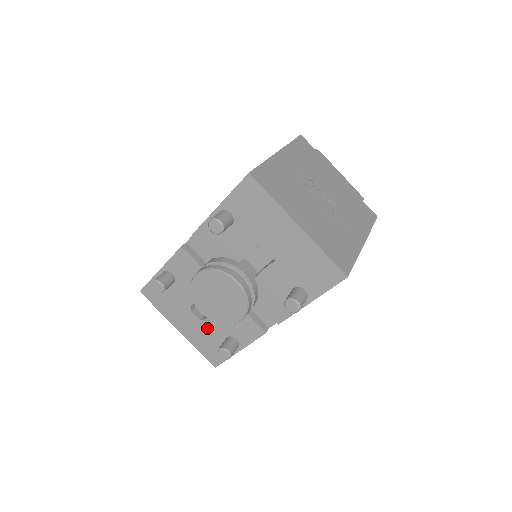
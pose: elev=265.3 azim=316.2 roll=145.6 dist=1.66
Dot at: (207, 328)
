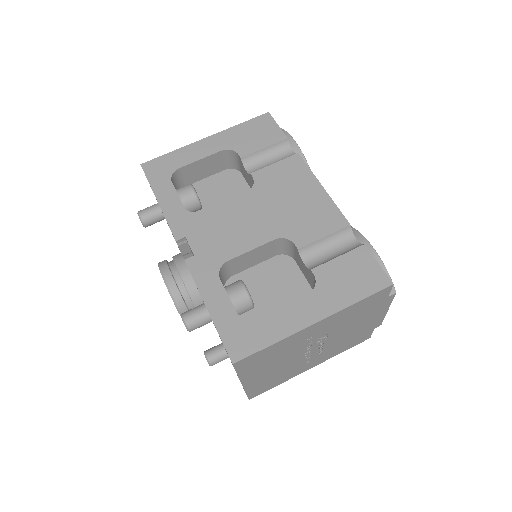
Dot at: occluded
